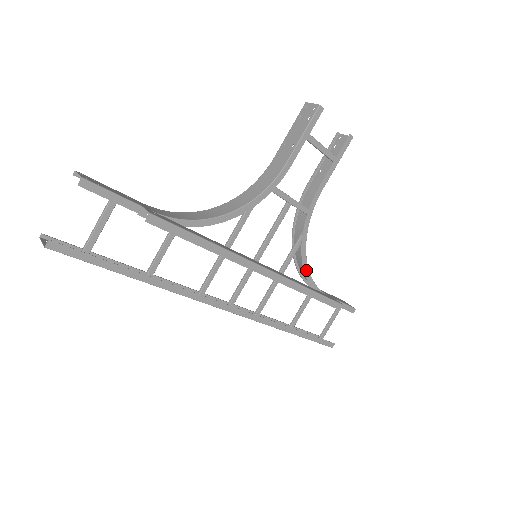
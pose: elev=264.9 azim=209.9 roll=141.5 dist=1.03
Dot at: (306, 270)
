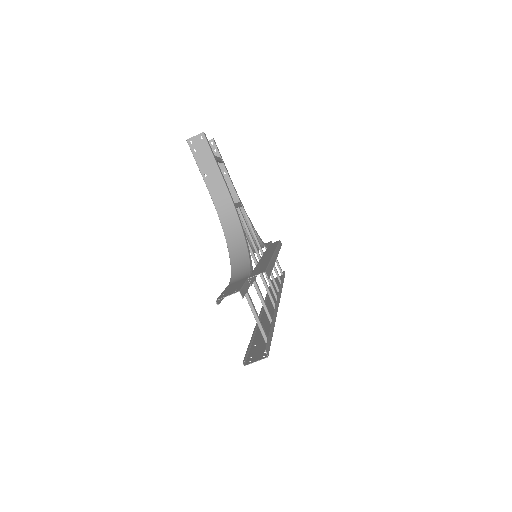
Dot at: (261, 240)
